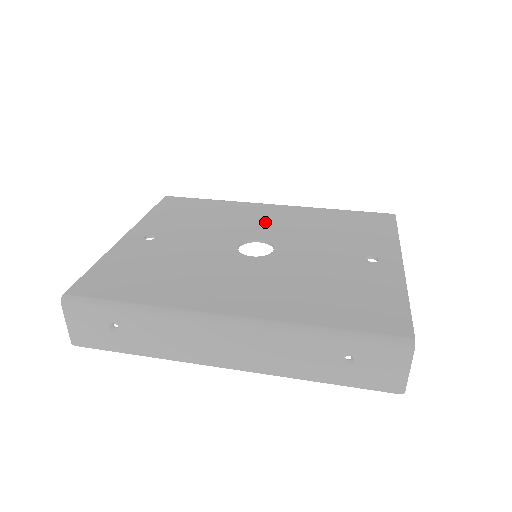
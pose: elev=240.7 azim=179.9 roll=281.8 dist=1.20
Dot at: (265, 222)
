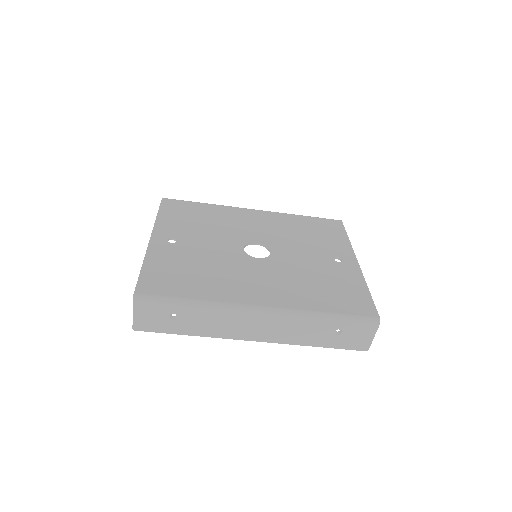
Dot at: (254, 227)
